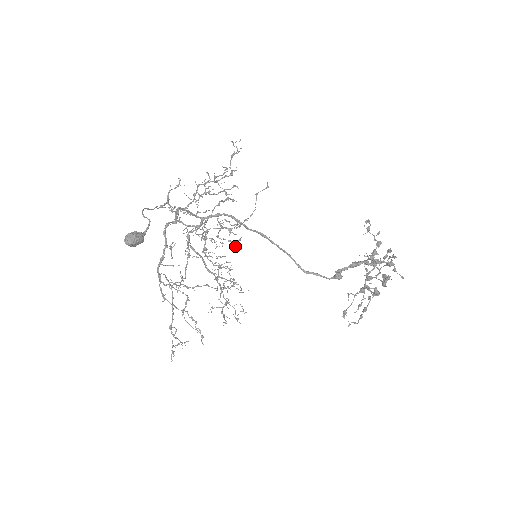
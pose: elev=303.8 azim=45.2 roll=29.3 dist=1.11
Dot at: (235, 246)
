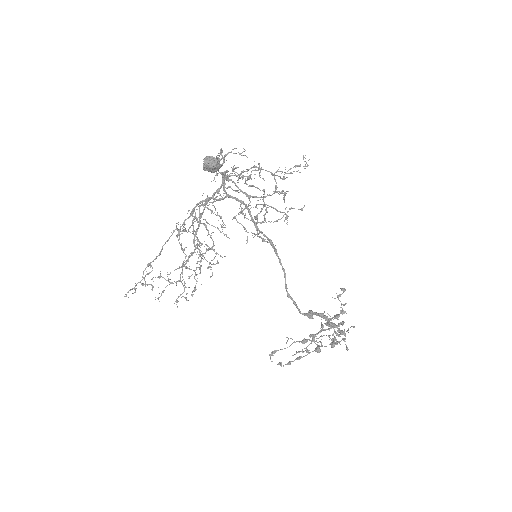
Dot at: occluded
